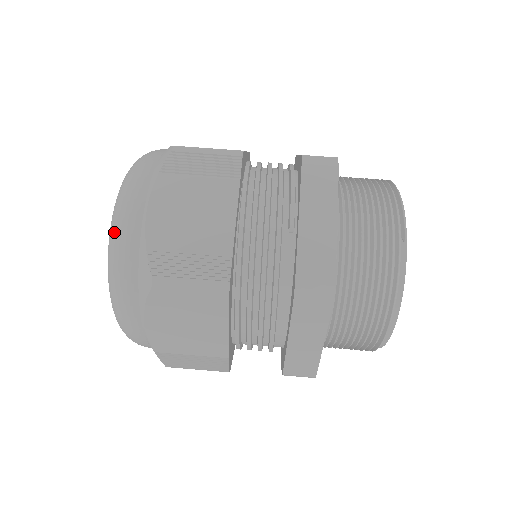
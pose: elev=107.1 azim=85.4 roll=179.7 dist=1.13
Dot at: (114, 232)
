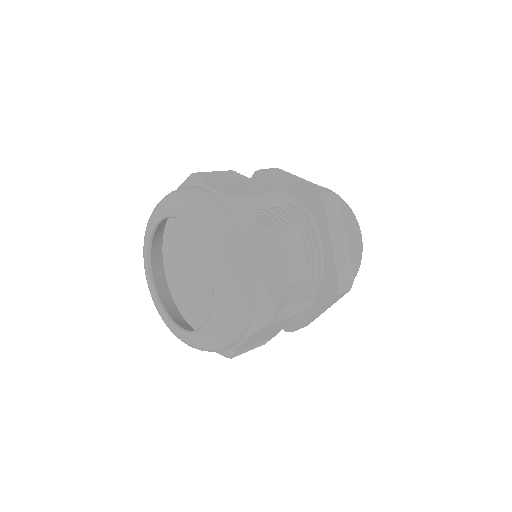
Dot at: (156, 205)
